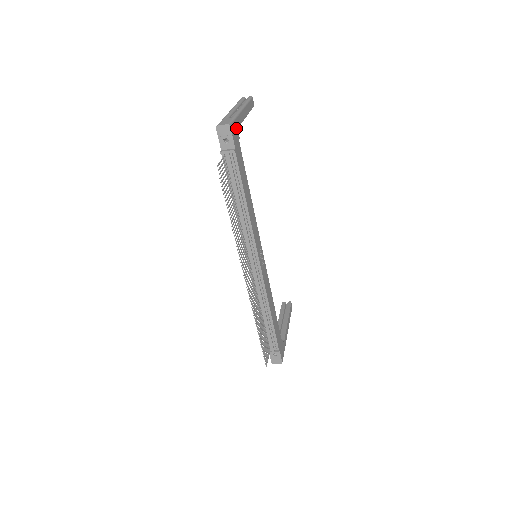
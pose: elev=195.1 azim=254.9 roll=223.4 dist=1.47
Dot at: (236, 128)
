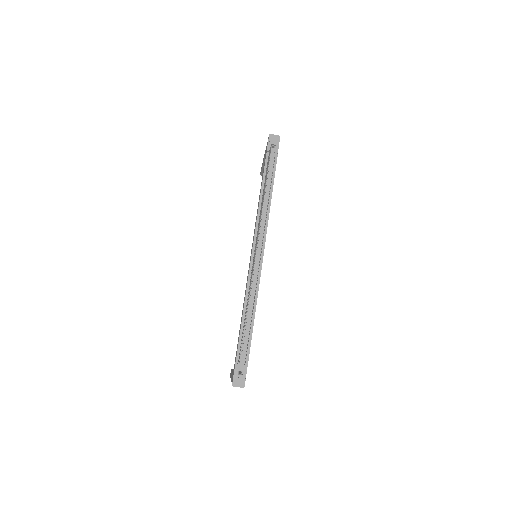
Dot at: occluded
